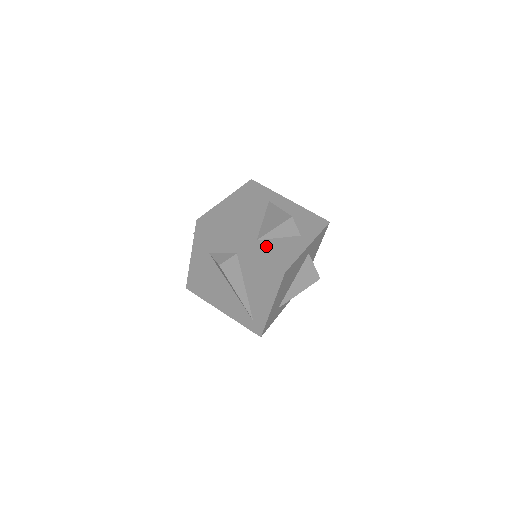
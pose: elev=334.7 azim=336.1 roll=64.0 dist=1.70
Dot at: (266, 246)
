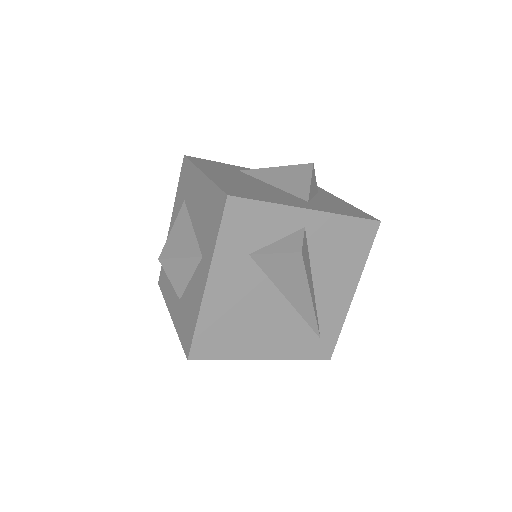
Dot at: (324, 205)
